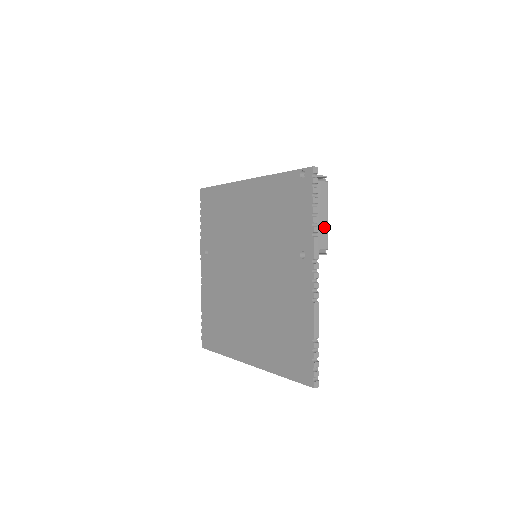
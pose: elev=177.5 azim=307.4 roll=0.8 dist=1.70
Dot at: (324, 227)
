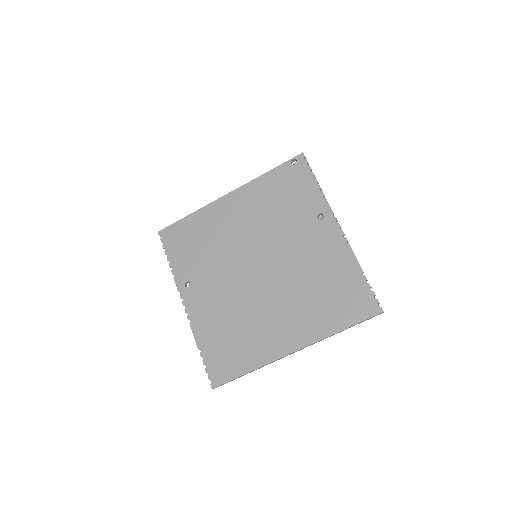
Dot at: occluded
